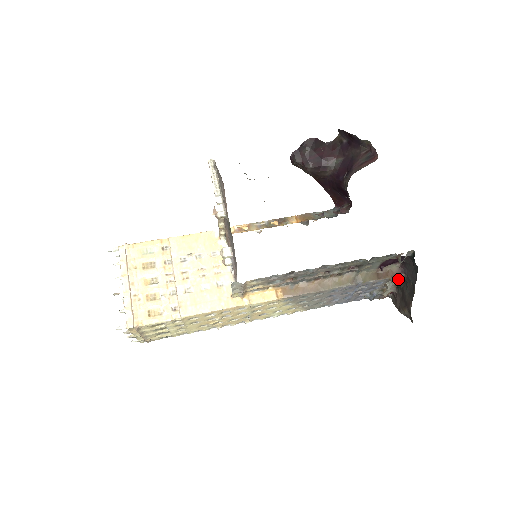
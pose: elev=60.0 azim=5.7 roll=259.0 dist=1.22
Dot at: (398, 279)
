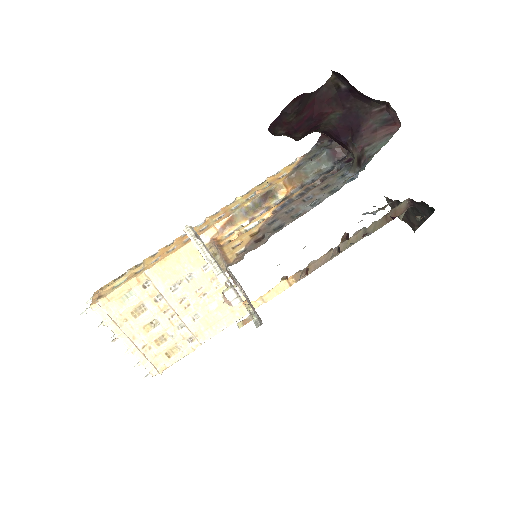
Dot at: occluded
